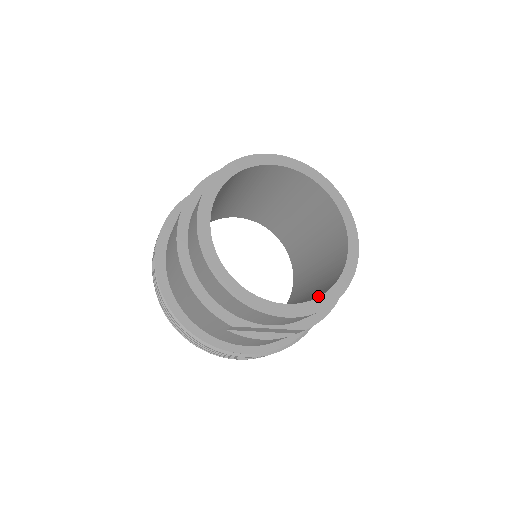
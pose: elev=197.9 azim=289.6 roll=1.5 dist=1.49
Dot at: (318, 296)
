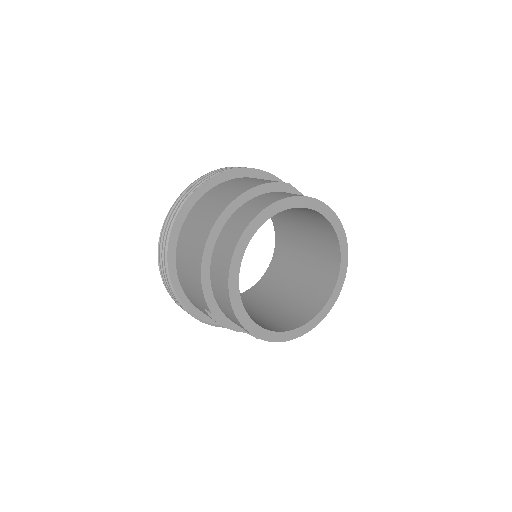
Dot at: (284, 327)
